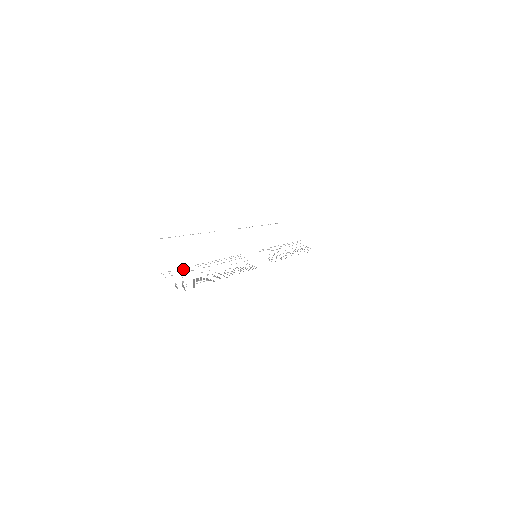
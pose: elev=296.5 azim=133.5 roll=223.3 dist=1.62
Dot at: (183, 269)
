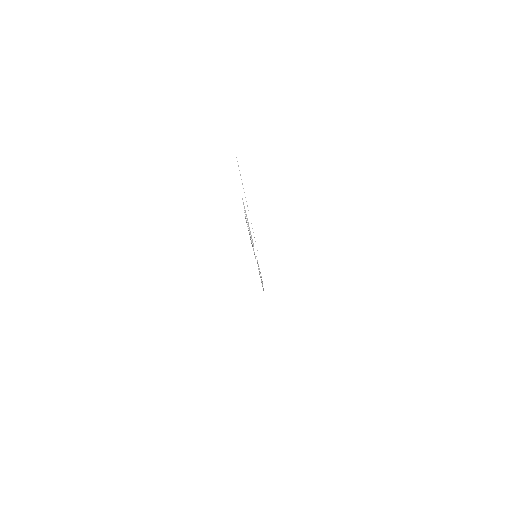
Dot at: occluded
